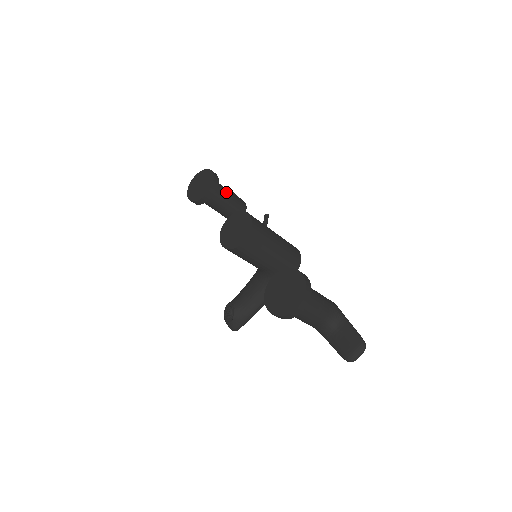
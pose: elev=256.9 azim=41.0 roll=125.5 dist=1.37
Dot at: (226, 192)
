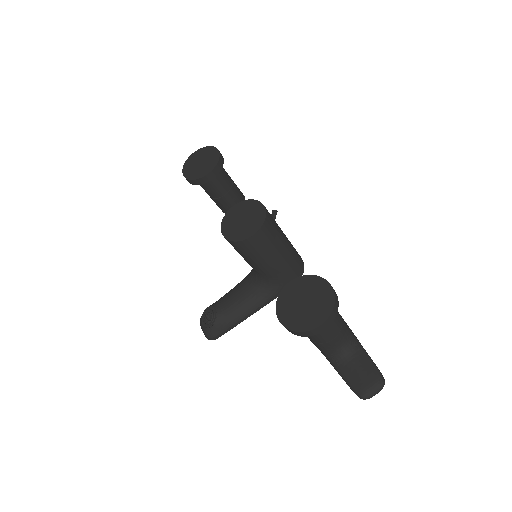
Dot at: (228, 177)
